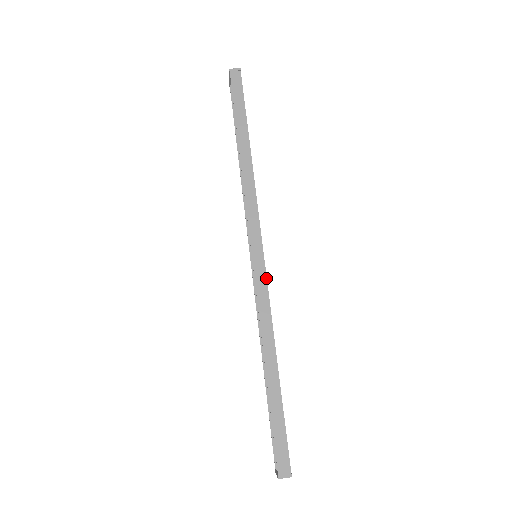
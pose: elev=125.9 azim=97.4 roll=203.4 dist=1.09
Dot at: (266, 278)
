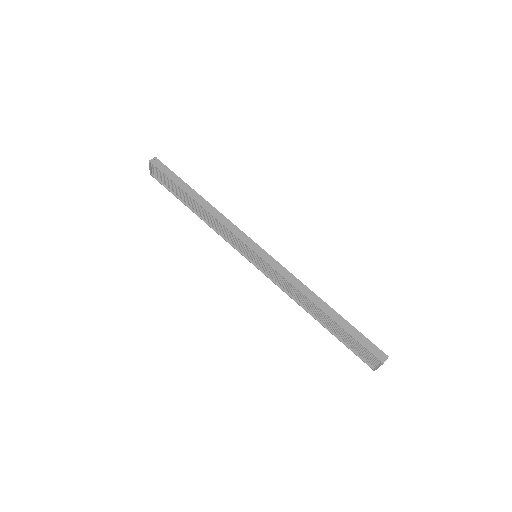
Dot at: (275, 260)
